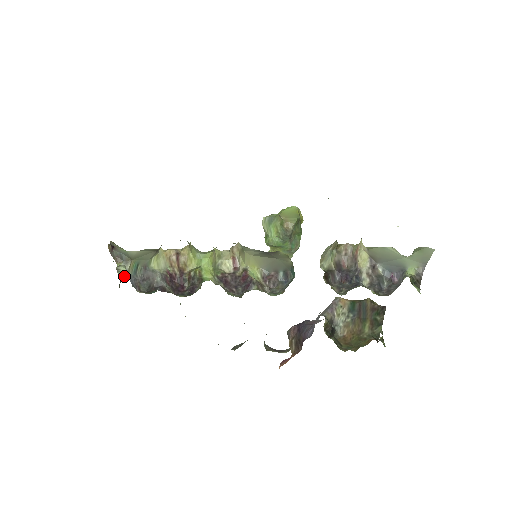
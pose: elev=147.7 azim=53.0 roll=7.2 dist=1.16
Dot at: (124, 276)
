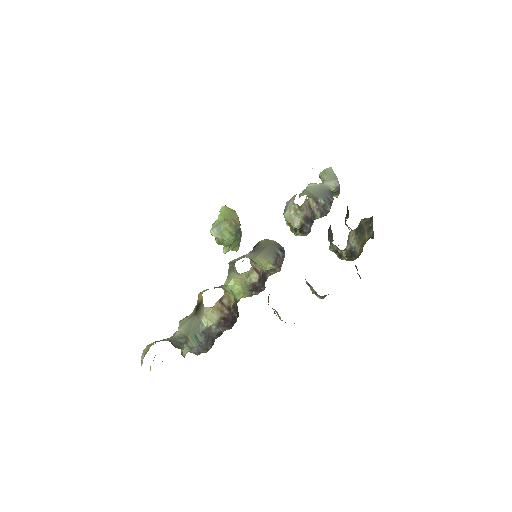
Dot at: occluded
